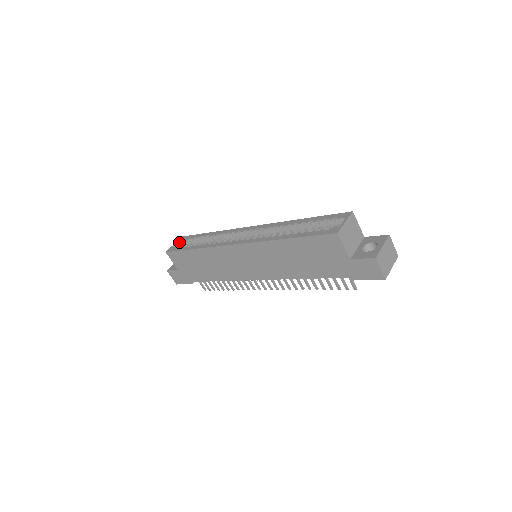
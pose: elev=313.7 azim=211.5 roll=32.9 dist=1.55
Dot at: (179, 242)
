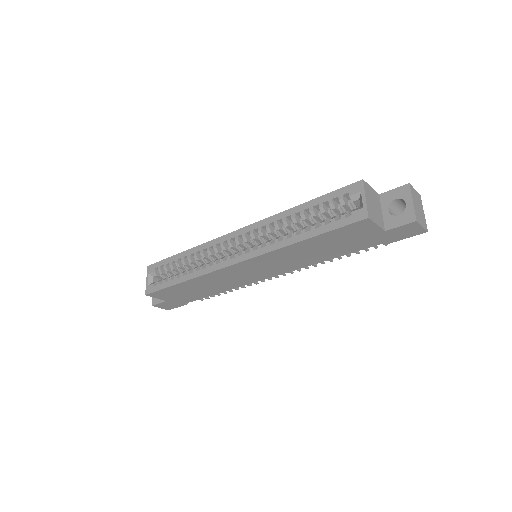
Dot at: (150, 275)
